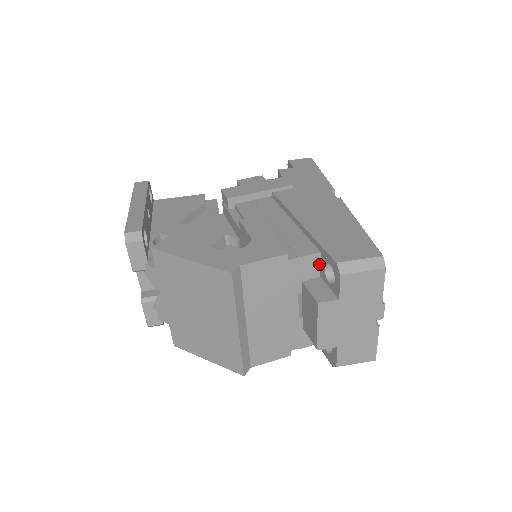
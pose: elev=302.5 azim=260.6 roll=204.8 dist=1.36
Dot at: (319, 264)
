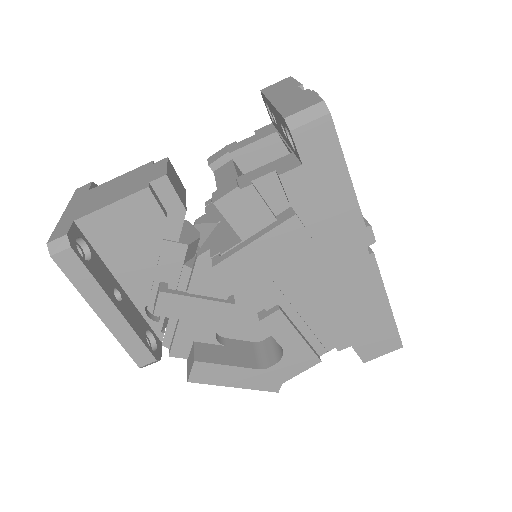
Dot at: occluded
